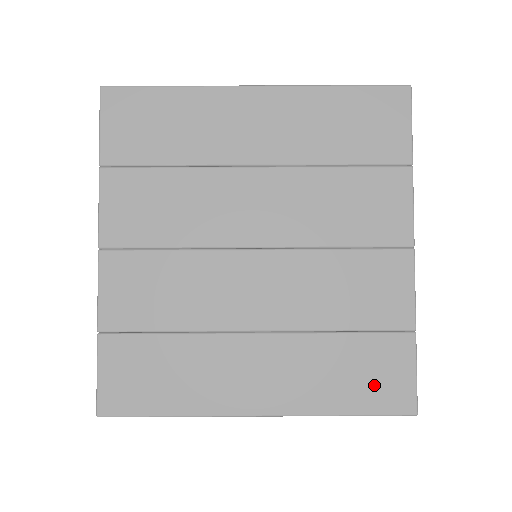
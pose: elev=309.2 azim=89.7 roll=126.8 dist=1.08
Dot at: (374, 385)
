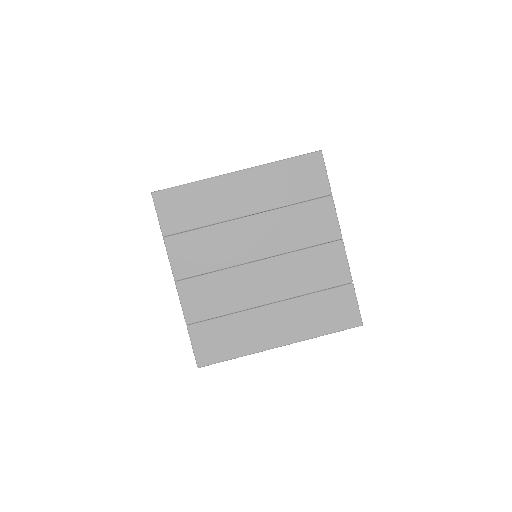
Dot at: (337, 316)
